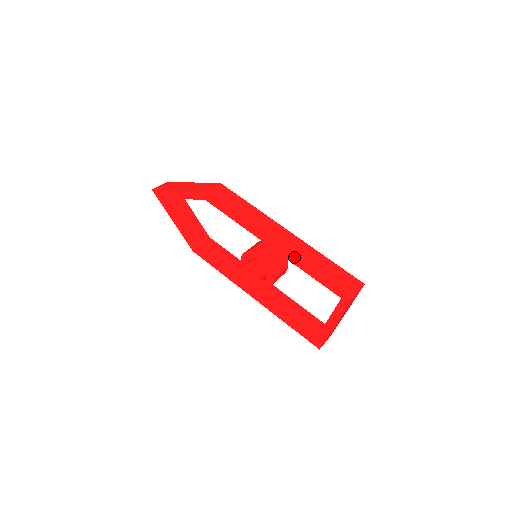
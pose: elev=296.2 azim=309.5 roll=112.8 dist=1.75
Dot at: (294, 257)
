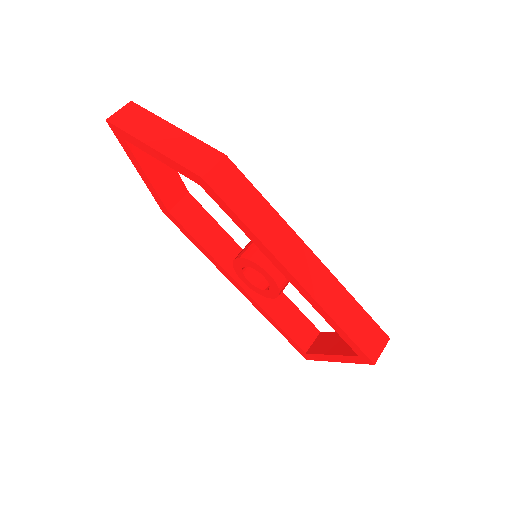
Dot at: (315, 302)
